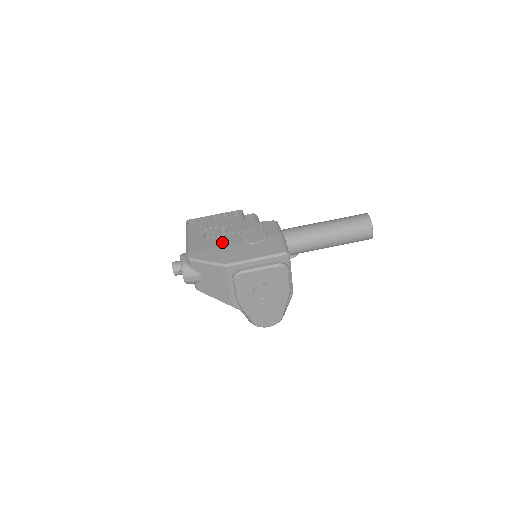
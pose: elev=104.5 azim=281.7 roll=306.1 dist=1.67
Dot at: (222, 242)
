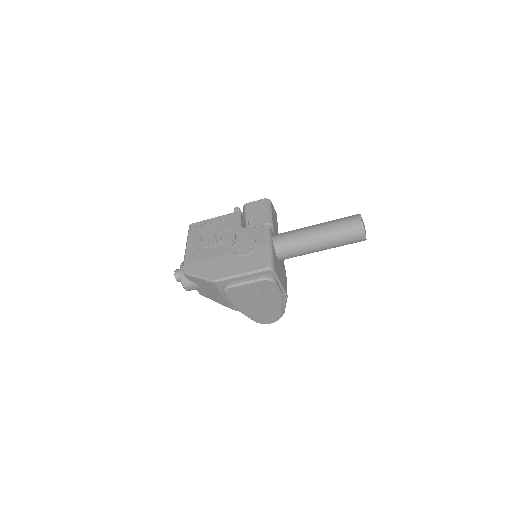
Dot at: (214, 253)
